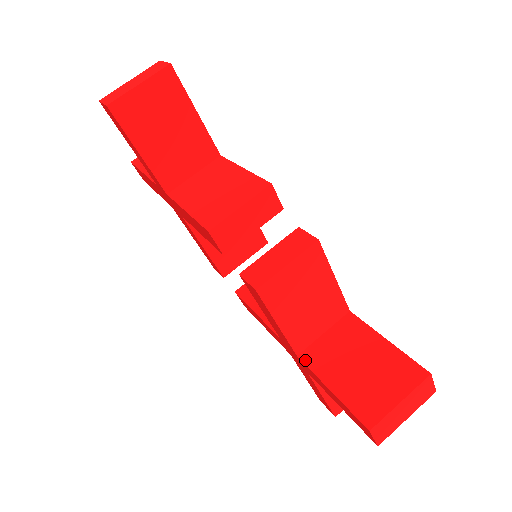
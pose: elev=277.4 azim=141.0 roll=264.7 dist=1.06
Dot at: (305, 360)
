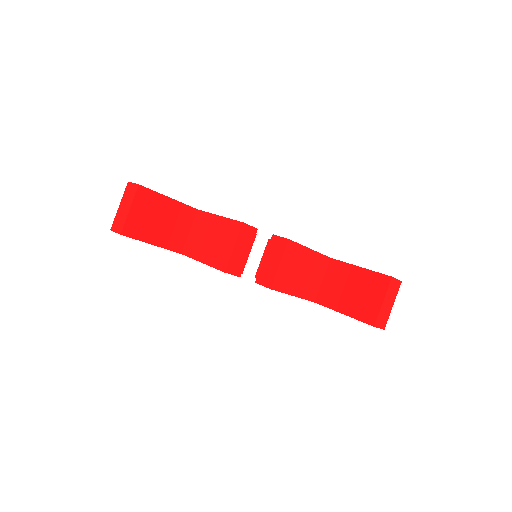
Dot at: (320, 303)
